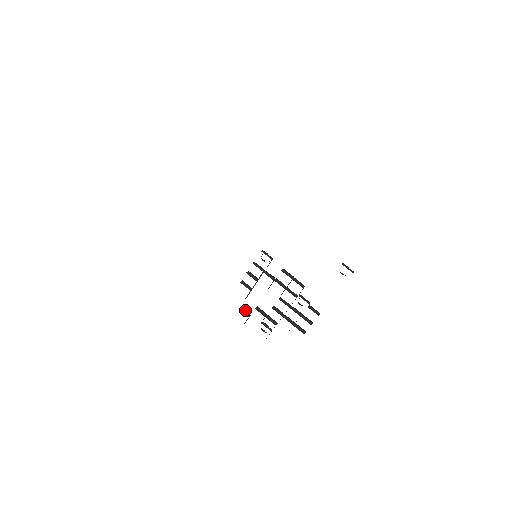
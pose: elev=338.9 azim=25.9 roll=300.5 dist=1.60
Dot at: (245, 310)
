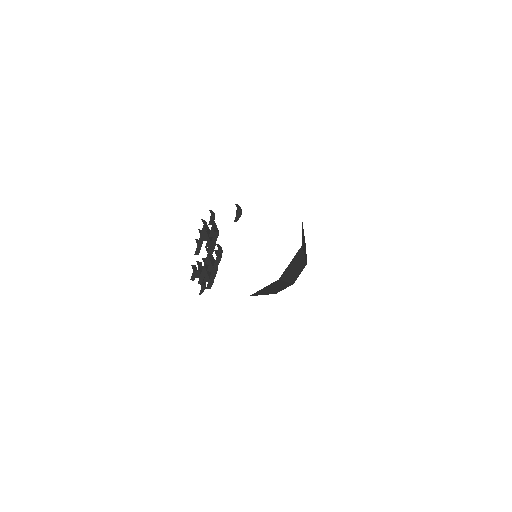
Dot at: (196, 267)
